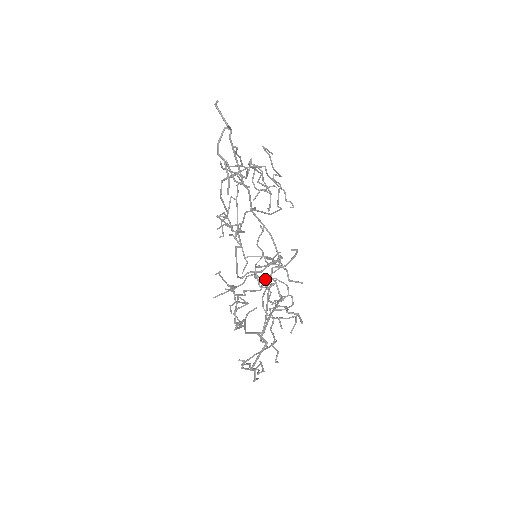
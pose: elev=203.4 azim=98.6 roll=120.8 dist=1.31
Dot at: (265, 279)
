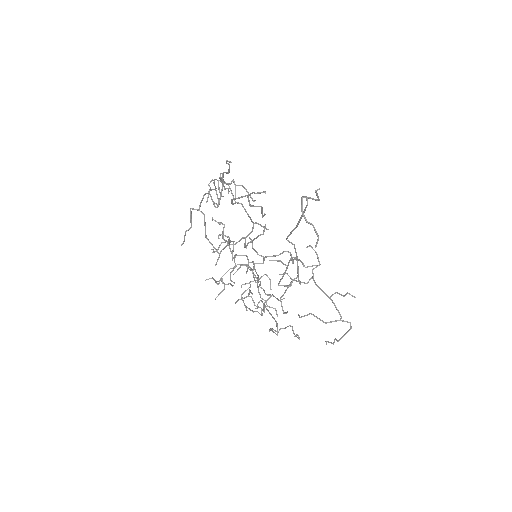
Dot at: (232, 260)
